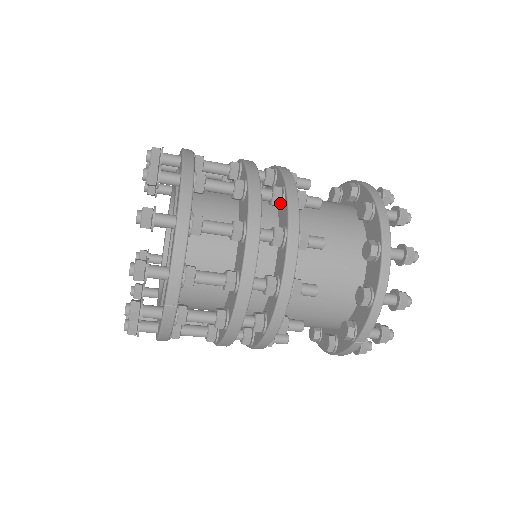
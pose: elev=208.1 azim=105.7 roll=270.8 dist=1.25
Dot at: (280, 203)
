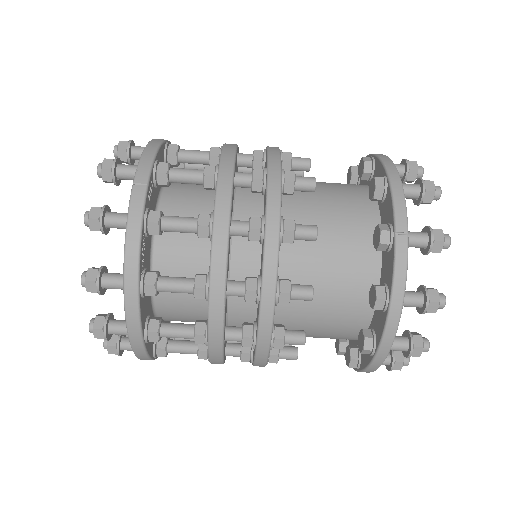
Dot at: occluded
